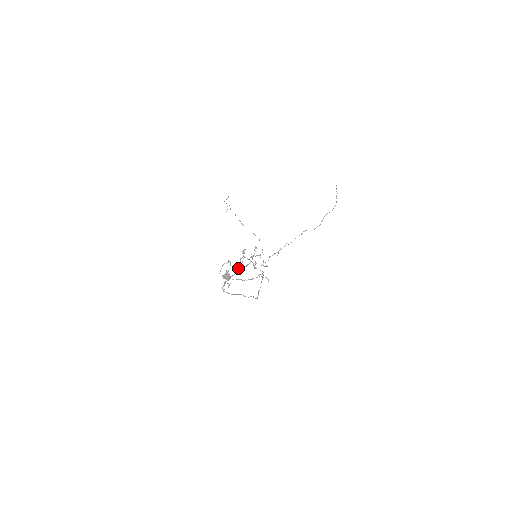
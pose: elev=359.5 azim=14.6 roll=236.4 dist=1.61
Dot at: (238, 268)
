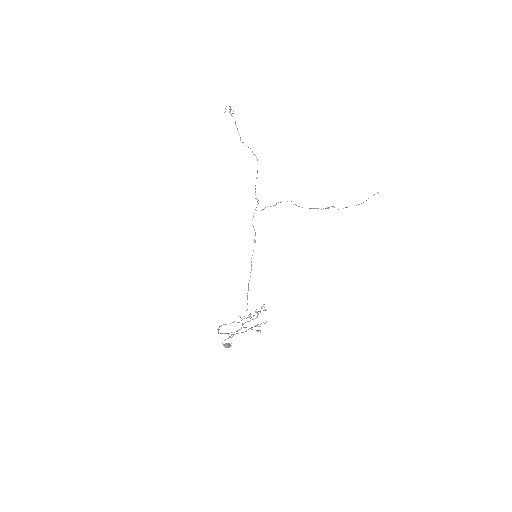
Dot at: (240, 329)
